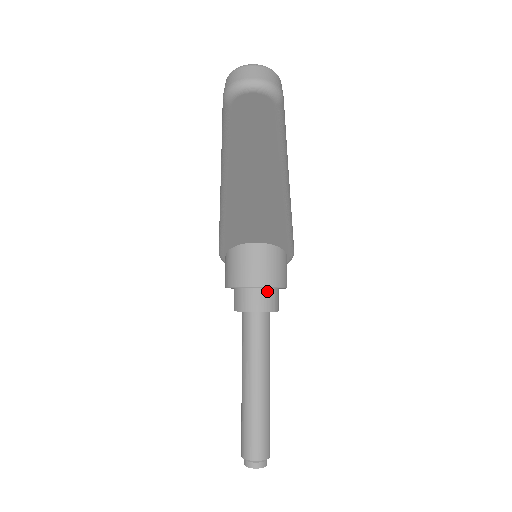
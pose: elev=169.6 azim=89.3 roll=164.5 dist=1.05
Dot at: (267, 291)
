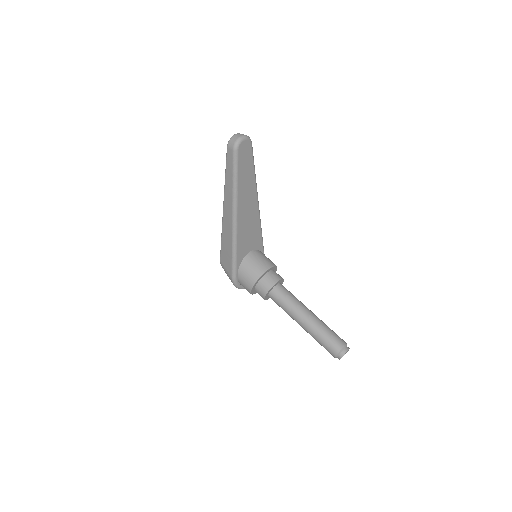
Dot at: (273, 271)
